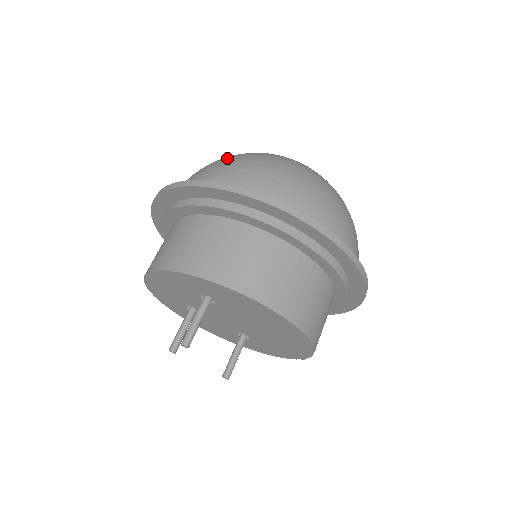
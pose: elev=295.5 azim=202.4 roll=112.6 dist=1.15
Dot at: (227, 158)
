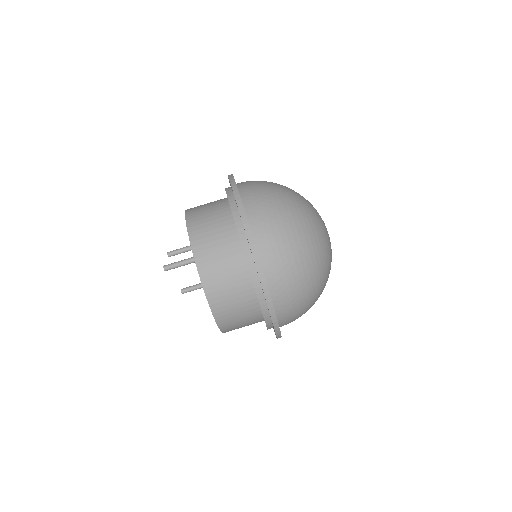
Dot at: (284, 201)
